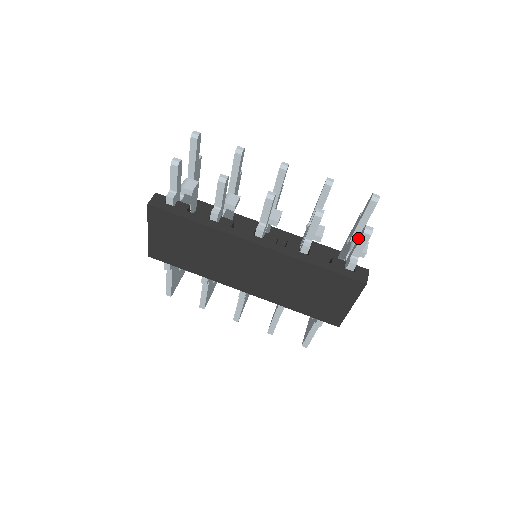
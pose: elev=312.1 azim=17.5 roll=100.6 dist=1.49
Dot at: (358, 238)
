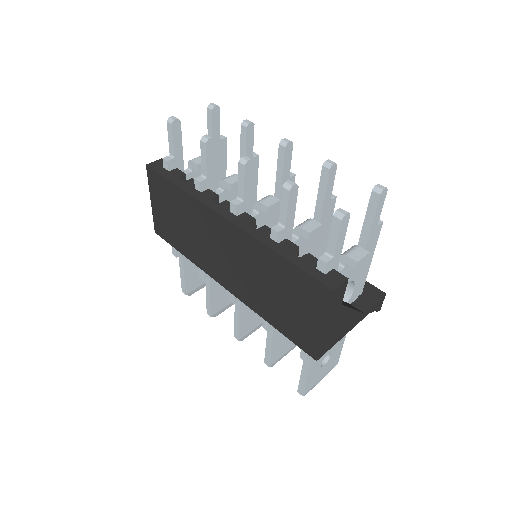
Dot at: occluded
